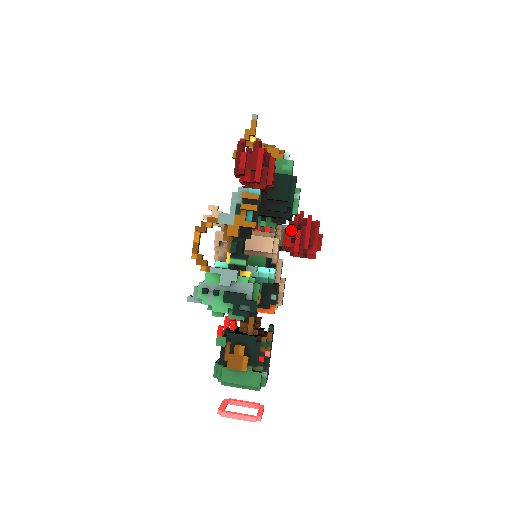
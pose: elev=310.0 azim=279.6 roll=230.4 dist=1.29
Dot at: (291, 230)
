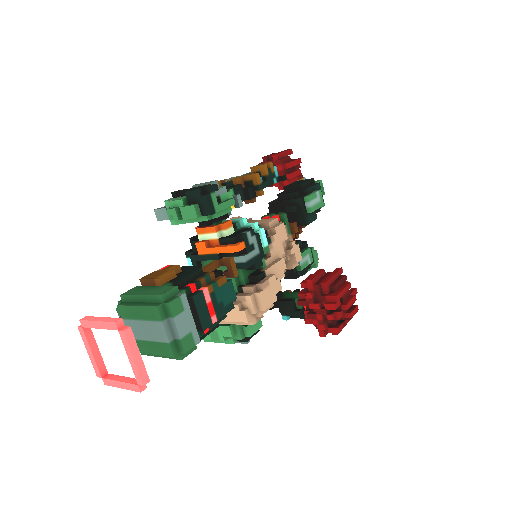
Dot at: occluded
